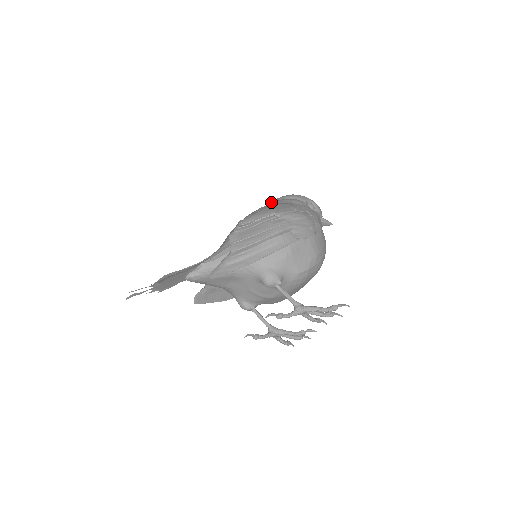
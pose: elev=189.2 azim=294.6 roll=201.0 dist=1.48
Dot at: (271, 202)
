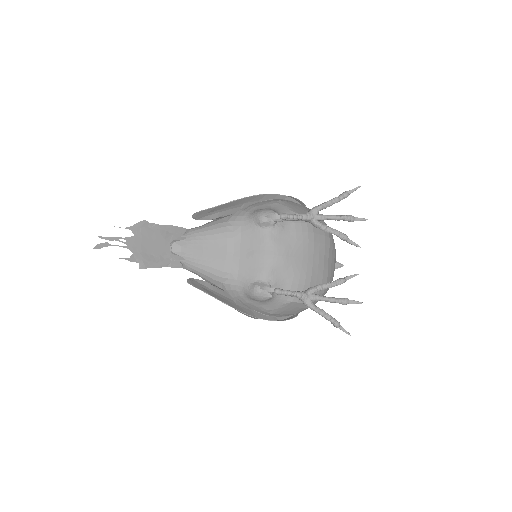
Dot at: occluded
